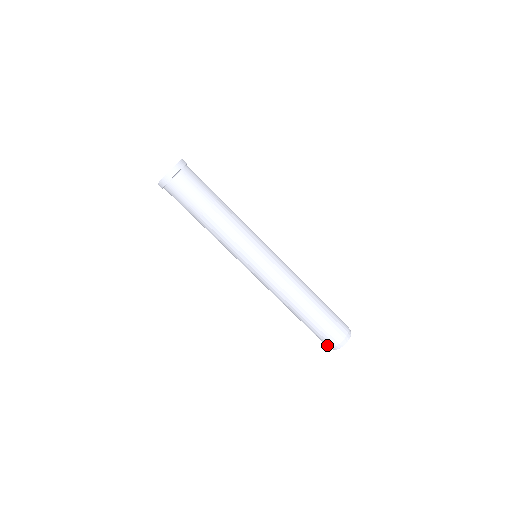
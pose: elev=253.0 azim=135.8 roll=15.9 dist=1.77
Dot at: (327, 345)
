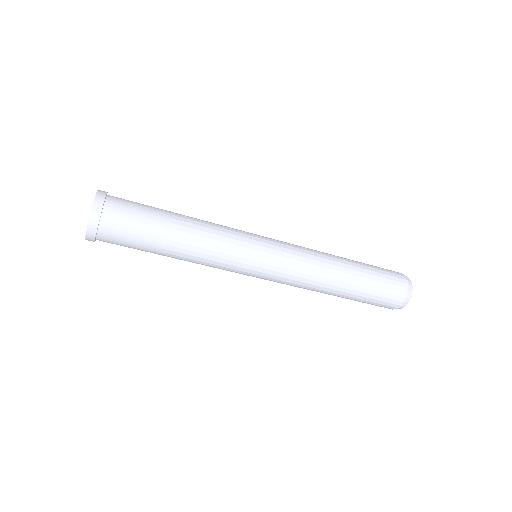
Dot at: (392, 308)
